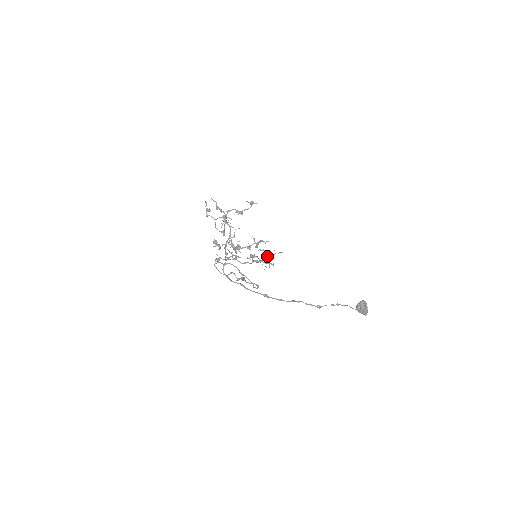
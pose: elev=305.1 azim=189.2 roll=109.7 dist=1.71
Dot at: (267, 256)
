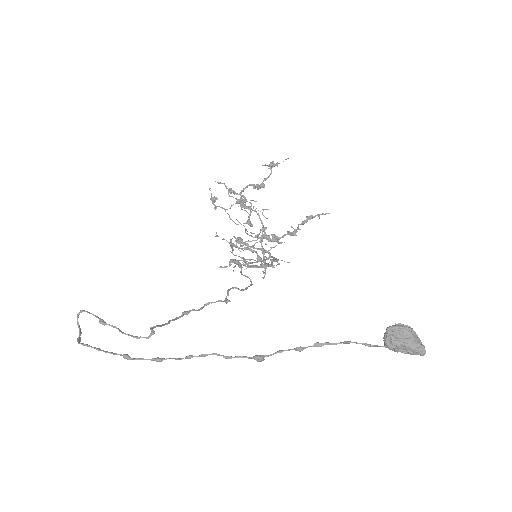
Dot at: (269, 252)
